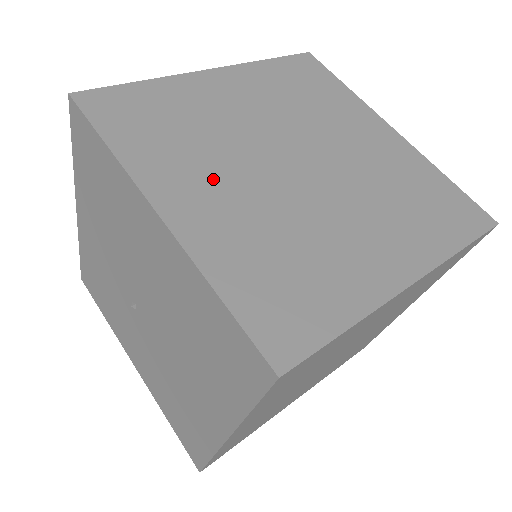
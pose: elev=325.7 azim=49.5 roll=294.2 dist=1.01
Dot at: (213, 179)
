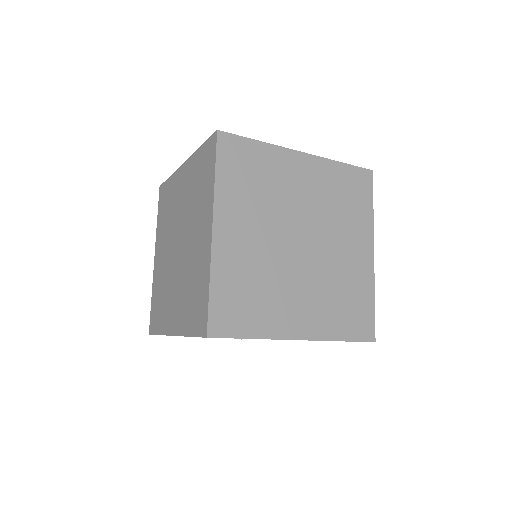
Dot at: (293, 299)
